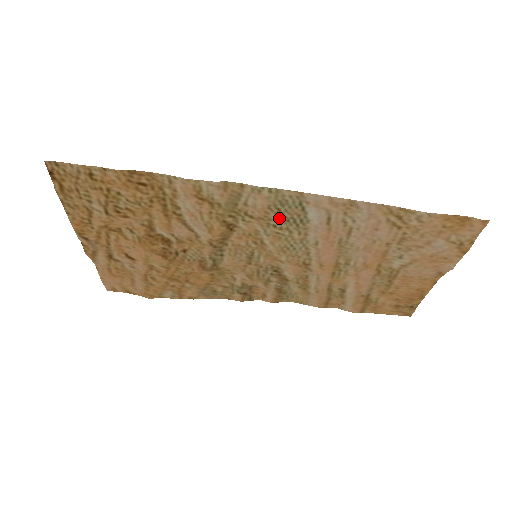
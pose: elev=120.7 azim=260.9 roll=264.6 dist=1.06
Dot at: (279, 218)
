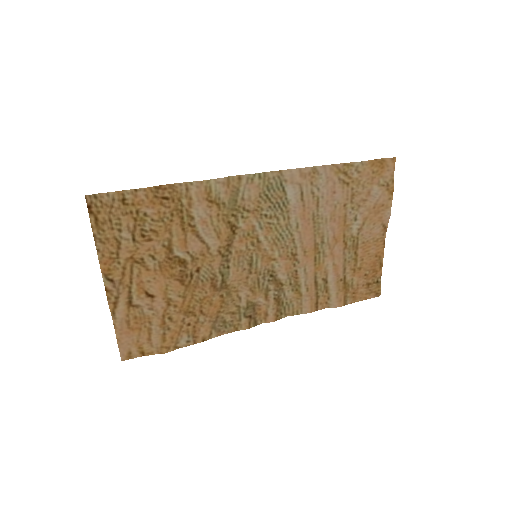
Dot at: (268, 206)
